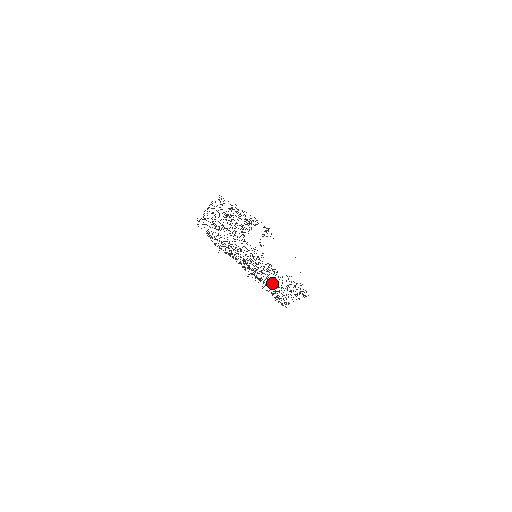
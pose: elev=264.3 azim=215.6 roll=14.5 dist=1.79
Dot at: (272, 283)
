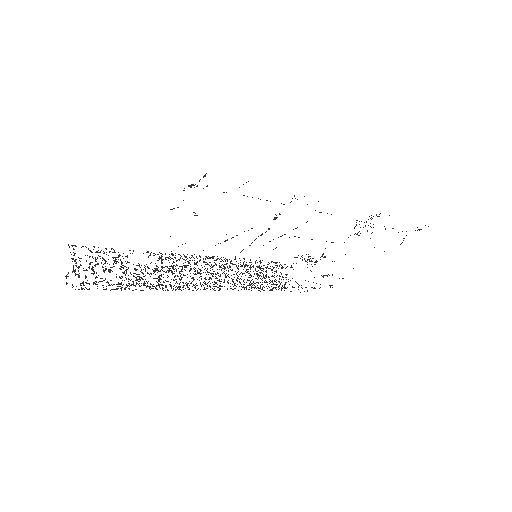
Dot at: (268, 229)
